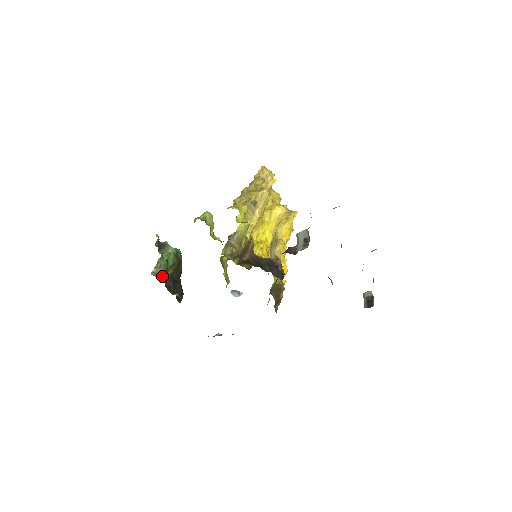
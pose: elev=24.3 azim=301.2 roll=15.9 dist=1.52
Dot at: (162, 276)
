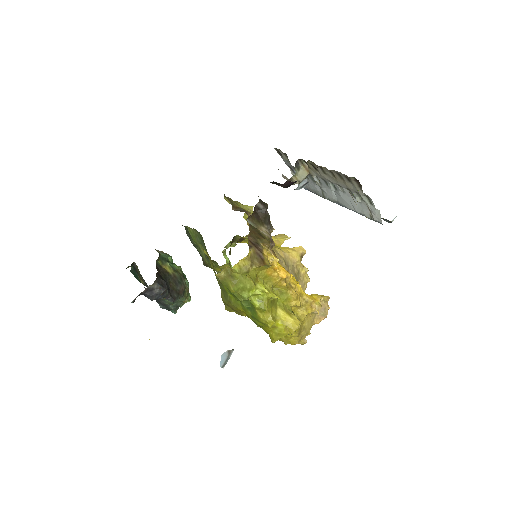
Dot at: (160, 255)
